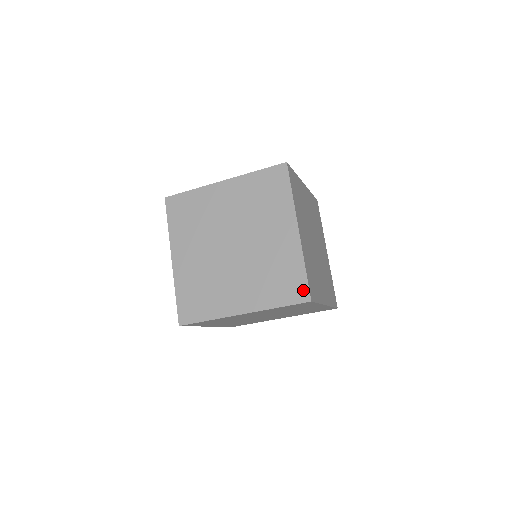
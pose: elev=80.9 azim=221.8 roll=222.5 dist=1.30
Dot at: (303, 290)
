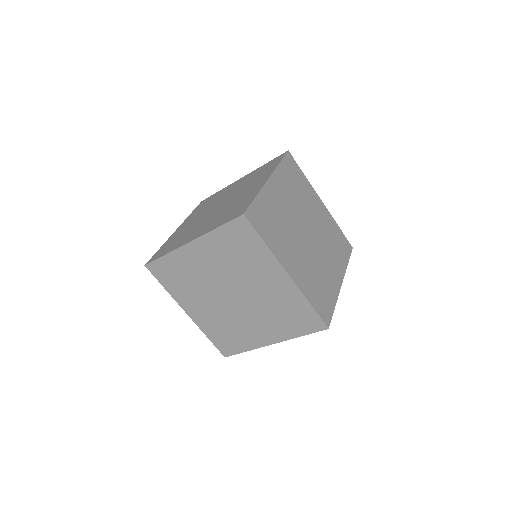
Dot at: (243, 210)
